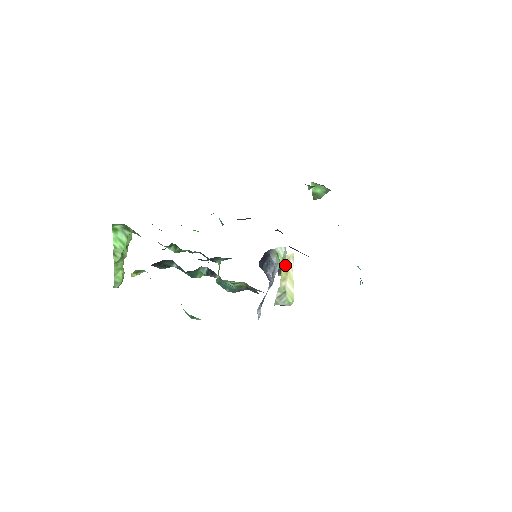
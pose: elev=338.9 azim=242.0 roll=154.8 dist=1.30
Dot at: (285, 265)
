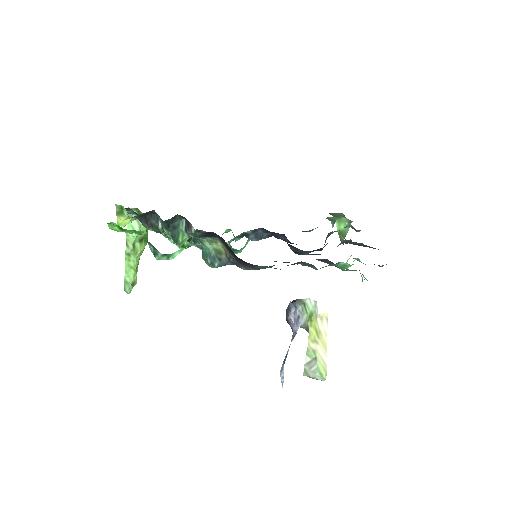
Dot at: (316, 325)
